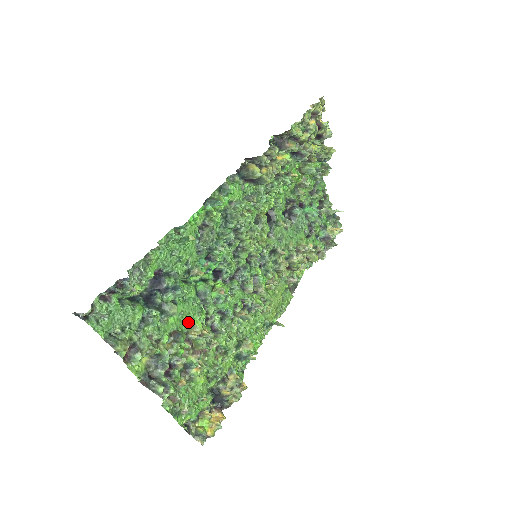
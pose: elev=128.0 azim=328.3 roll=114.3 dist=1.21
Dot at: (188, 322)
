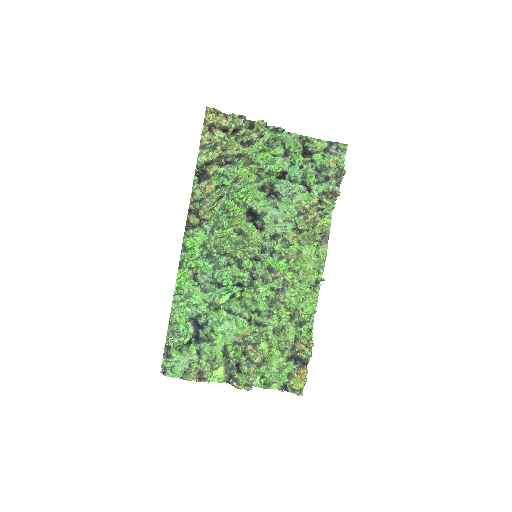
Dot at: (231, 334)
